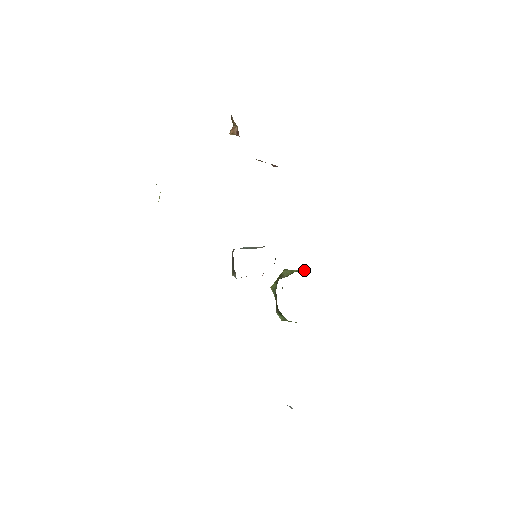
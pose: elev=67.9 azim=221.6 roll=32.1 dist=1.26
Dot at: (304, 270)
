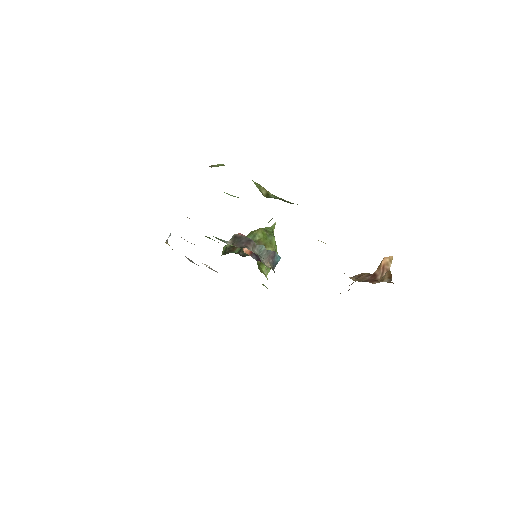
Dot at: occluded
